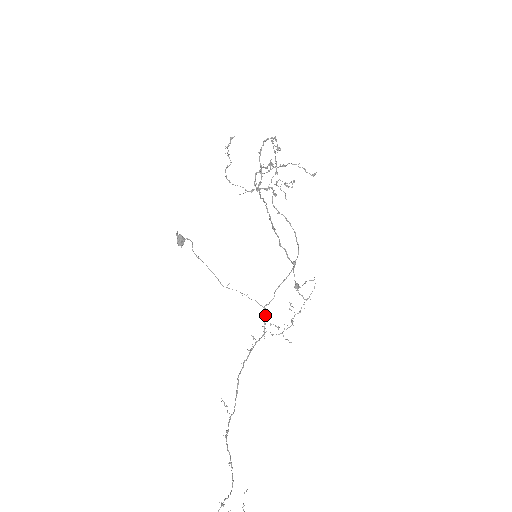
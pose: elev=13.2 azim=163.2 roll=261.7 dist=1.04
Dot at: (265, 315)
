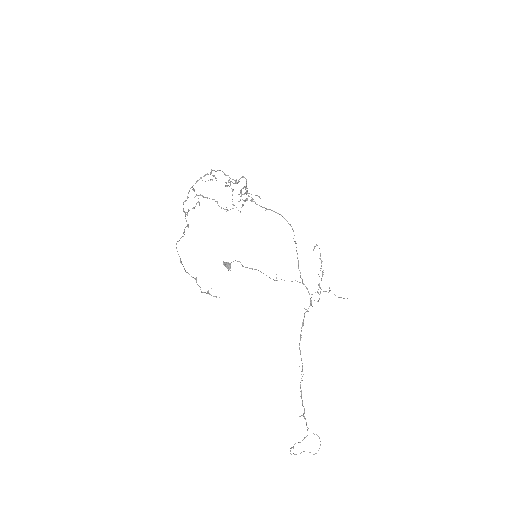
Dot at: (307, 288)
